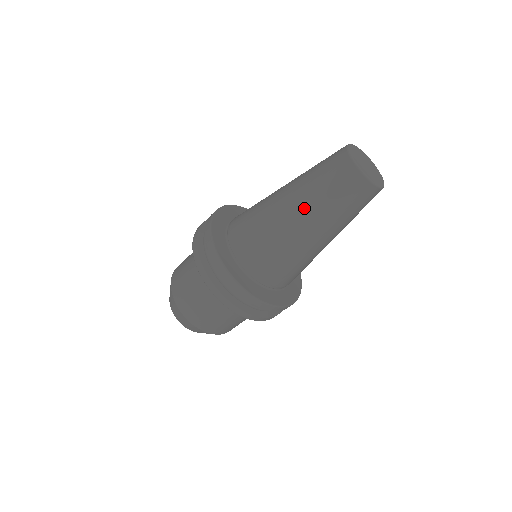
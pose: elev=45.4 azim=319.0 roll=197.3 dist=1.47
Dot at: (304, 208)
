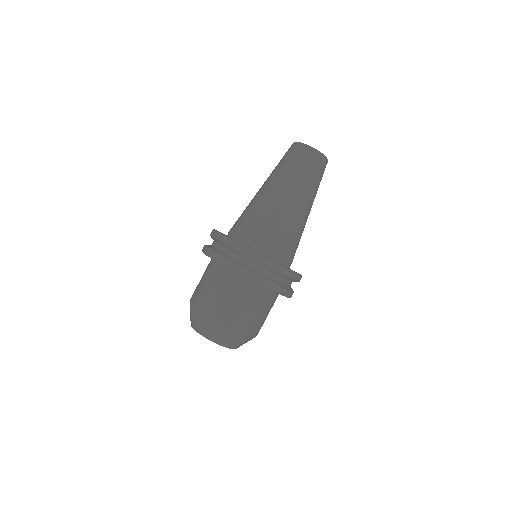
Dot at: (294, 190)
